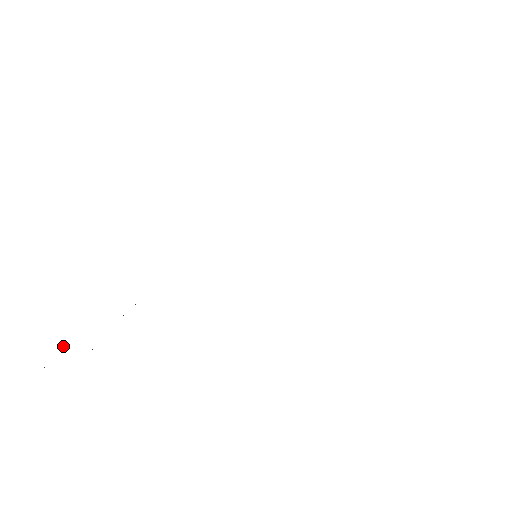
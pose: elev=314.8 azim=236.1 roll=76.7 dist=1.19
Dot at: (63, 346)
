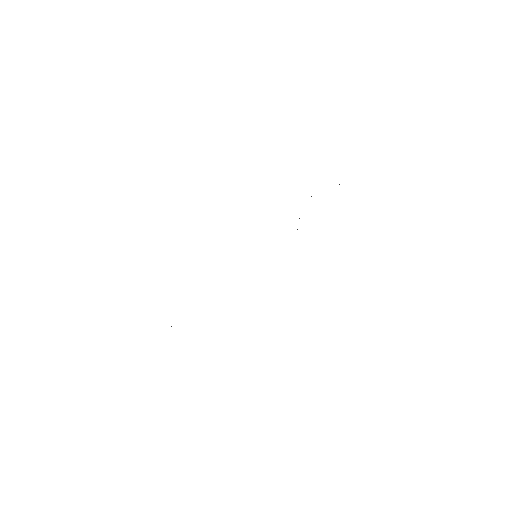
Dot at: occluded
